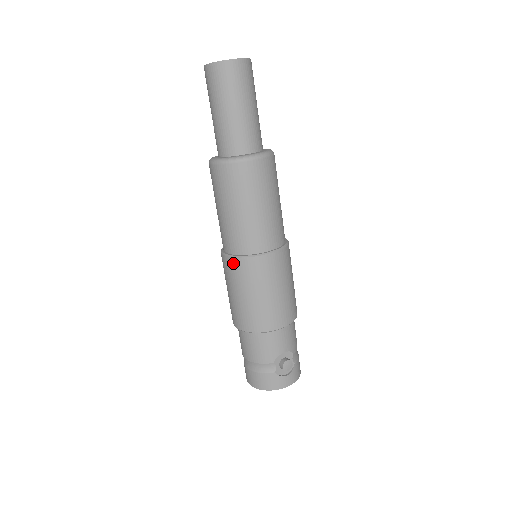
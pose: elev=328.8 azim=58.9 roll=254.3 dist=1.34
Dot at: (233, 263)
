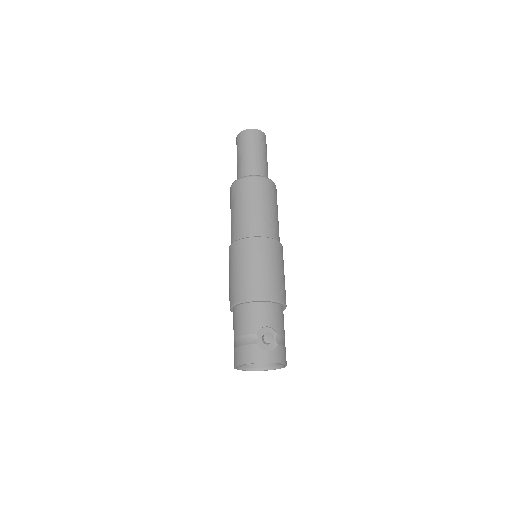
Dot at: (234, 246)
